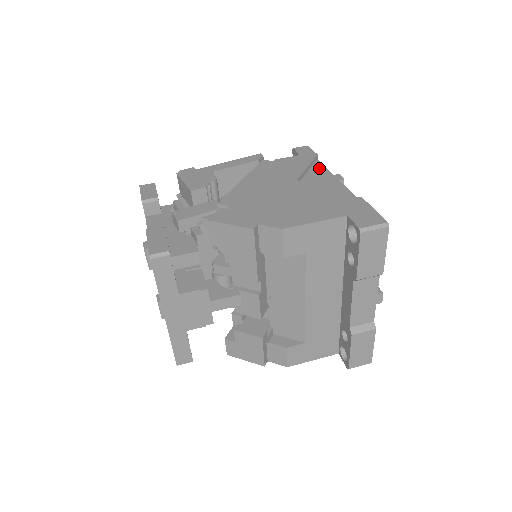
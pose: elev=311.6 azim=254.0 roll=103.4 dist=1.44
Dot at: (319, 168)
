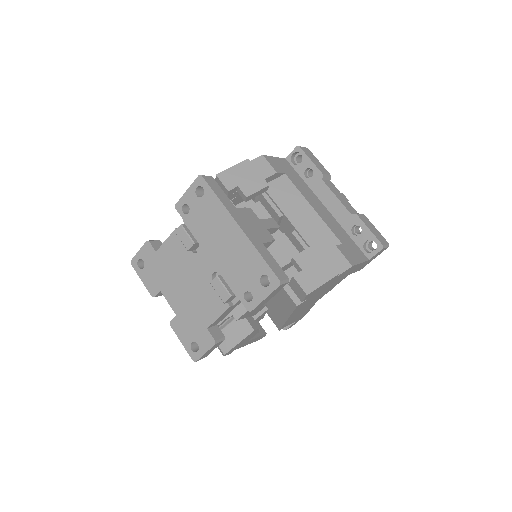
Dot at: occluded
